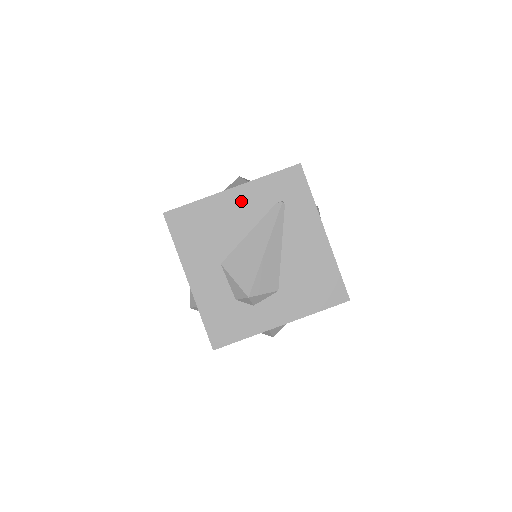
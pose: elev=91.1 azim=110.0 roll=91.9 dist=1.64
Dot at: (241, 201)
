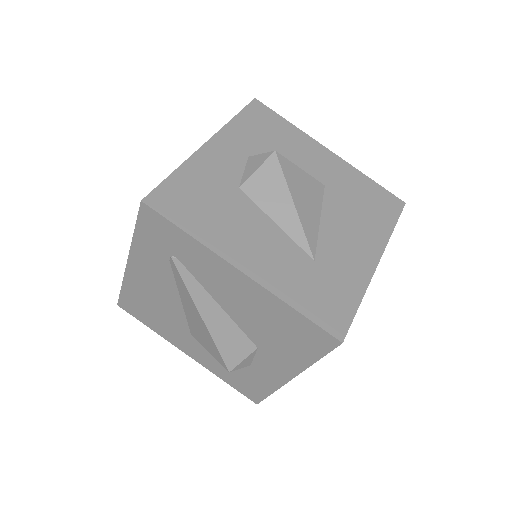
Dot at: (145, 272)
